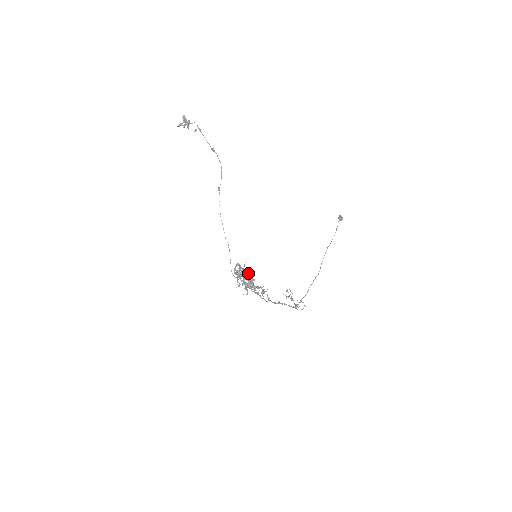
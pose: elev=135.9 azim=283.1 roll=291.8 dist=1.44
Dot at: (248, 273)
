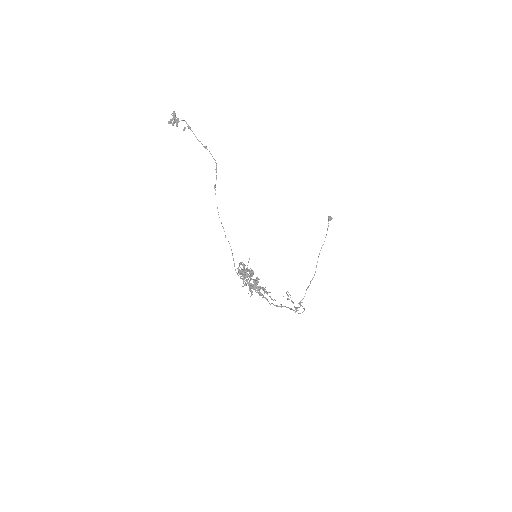
Dot at: occluded
